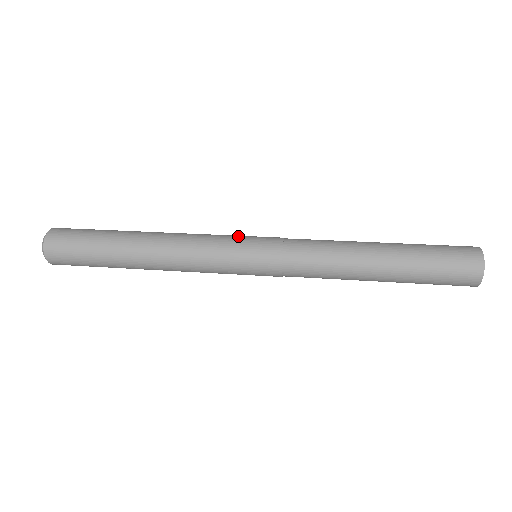
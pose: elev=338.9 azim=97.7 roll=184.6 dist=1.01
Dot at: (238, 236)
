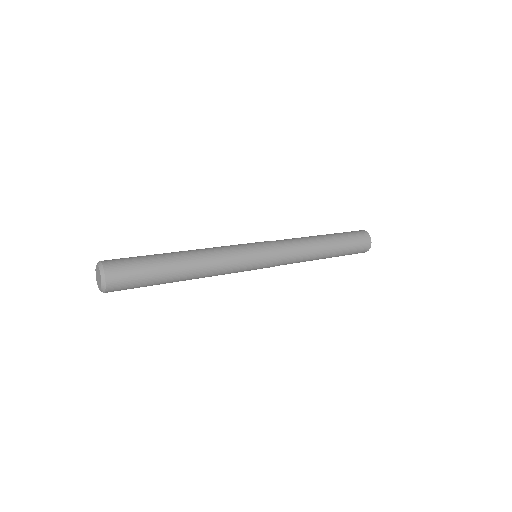
Dot at: occluded
